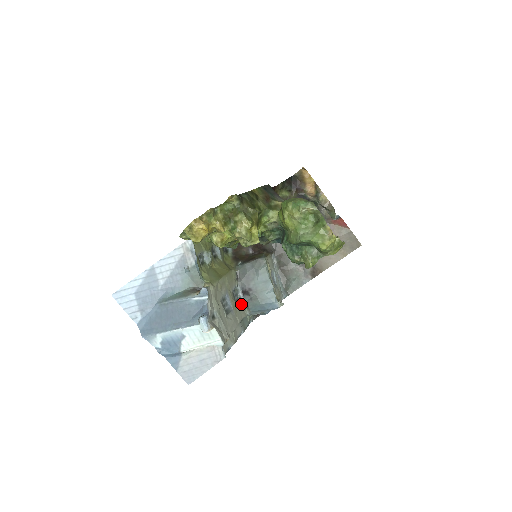
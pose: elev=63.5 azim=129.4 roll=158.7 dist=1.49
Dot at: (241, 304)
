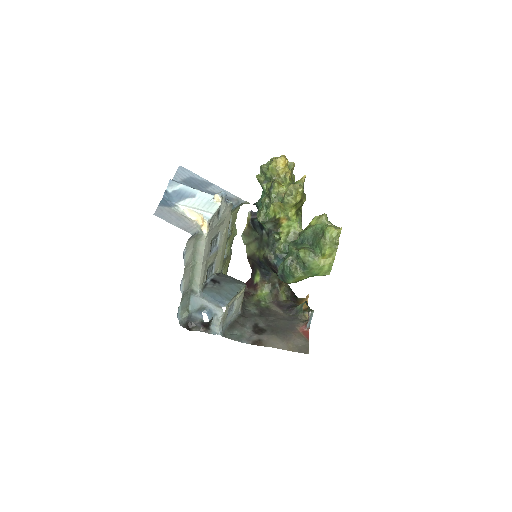
Dot at: (205, 279)
